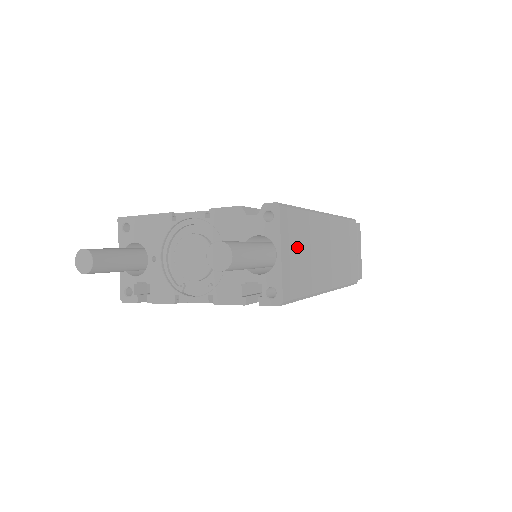
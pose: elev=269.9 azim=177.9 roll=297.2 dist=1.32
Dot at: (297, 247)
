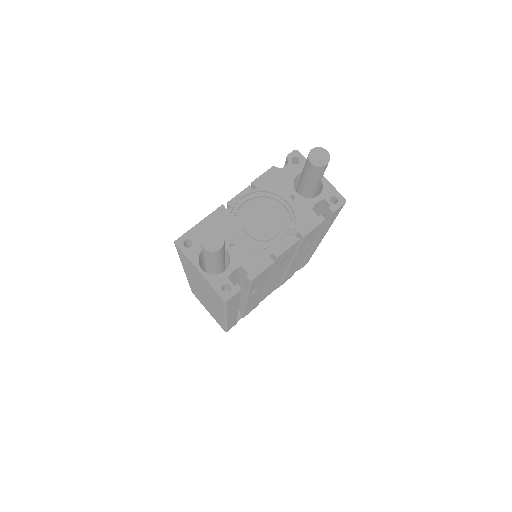
Dot at: occluded
